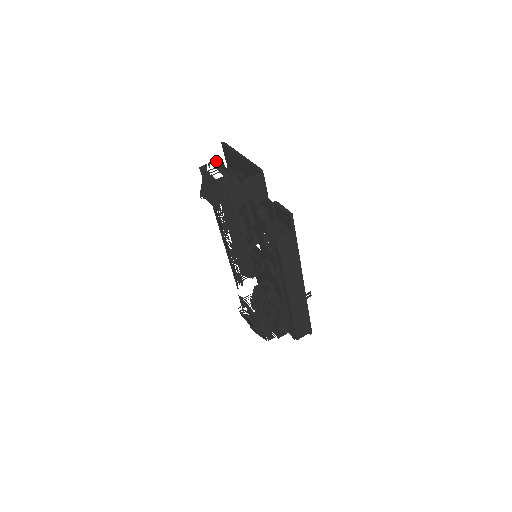
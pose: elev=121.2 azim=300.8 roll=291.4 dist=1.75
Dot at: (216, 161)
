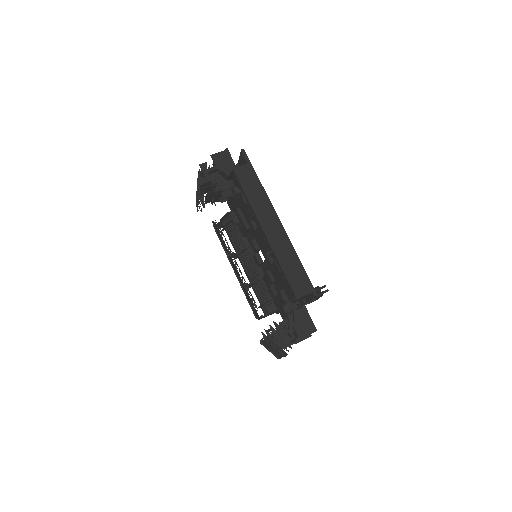
Dot at: occluded
